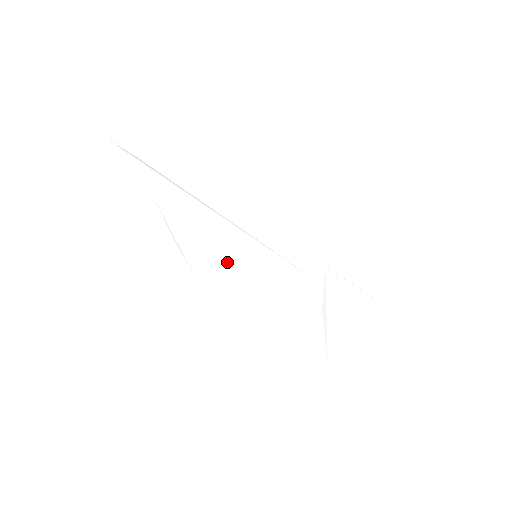
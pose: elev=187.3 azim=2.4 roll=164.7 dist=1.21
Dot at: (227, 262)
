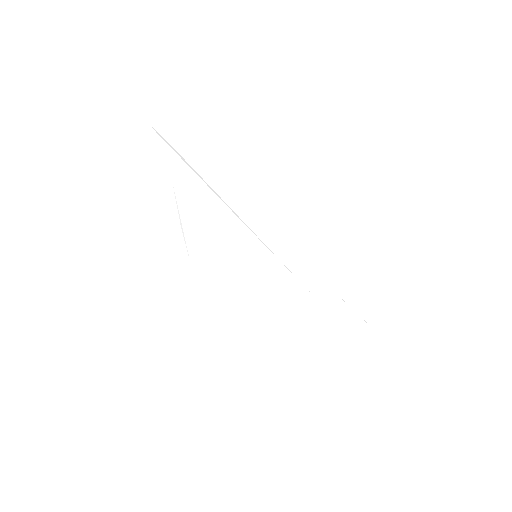
Dot at: (226, 256)
